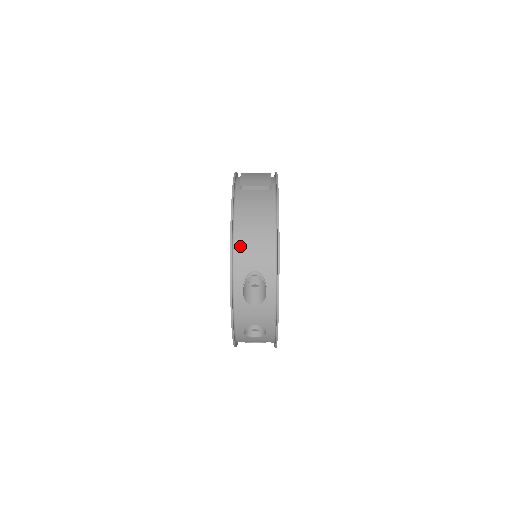
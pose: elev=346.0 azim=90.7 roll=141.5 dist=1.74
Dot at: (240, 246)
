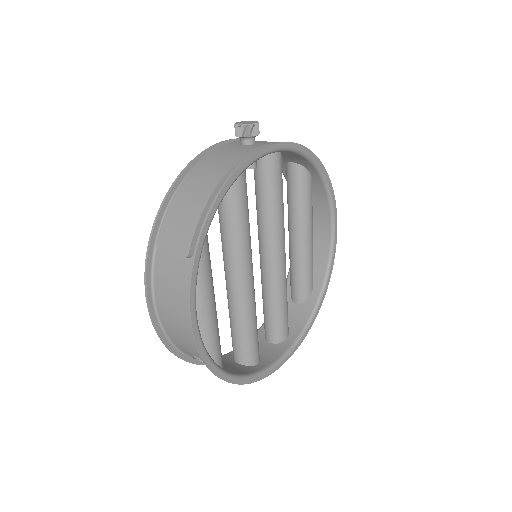
Dot at: (170, 333)
